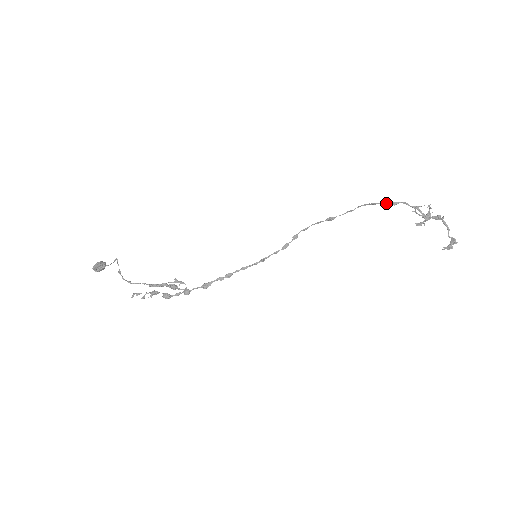
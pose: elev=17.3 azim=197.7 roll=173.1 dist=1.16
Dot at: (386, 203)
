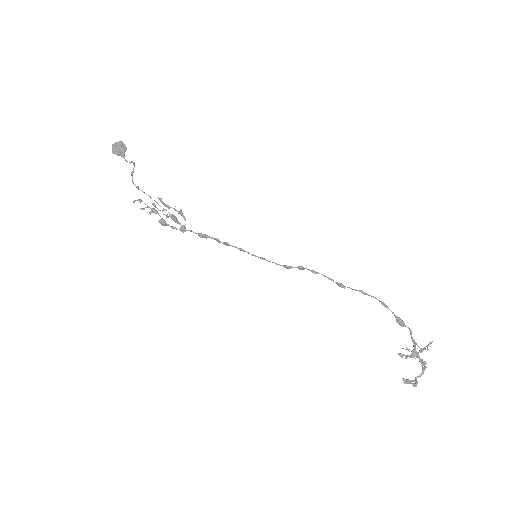
Dot at: (396, 318)
